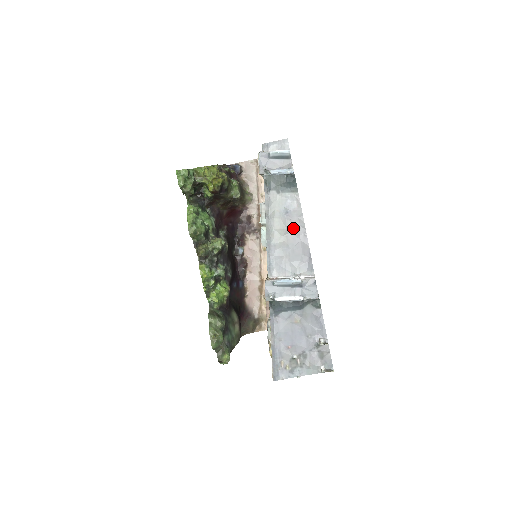
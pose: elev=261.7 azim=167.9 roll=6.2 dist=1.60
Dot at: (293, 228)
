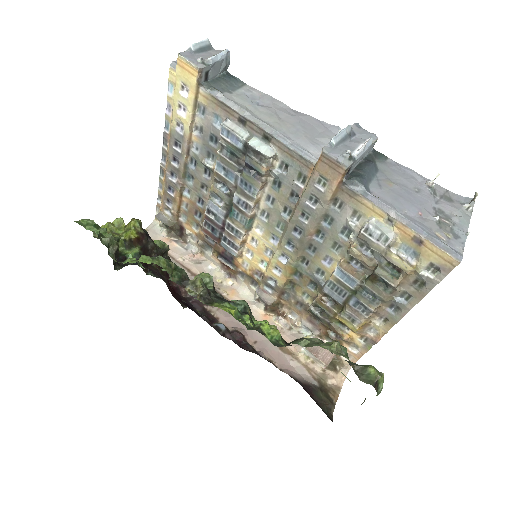
Dot at: (279, 111)
